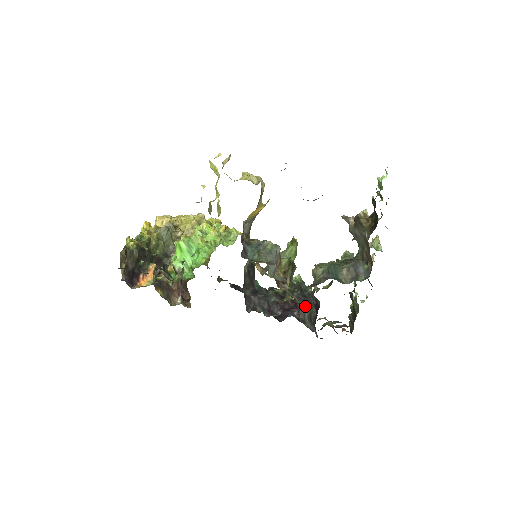
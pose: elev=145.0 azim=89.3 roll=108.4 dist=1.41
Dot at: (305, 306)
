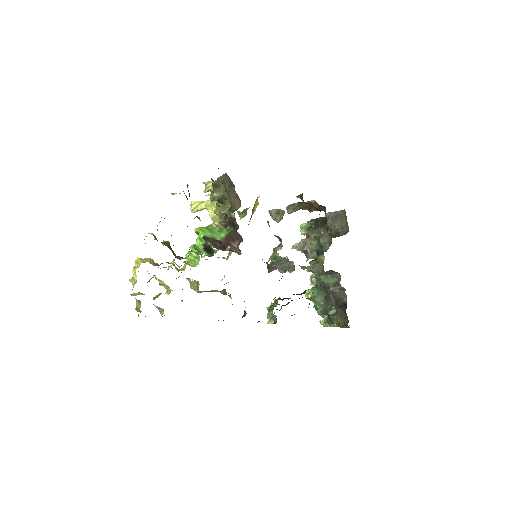
Dot at: occluded
